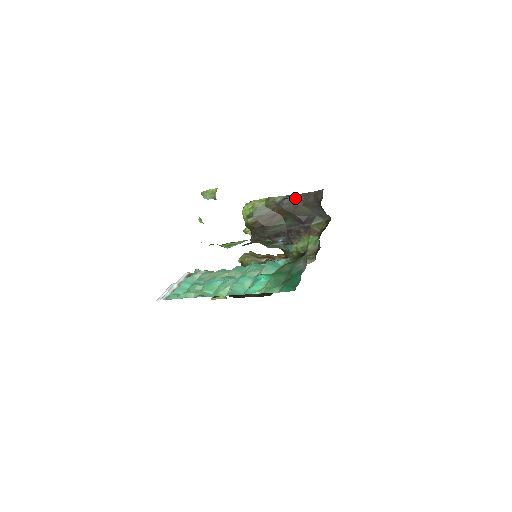
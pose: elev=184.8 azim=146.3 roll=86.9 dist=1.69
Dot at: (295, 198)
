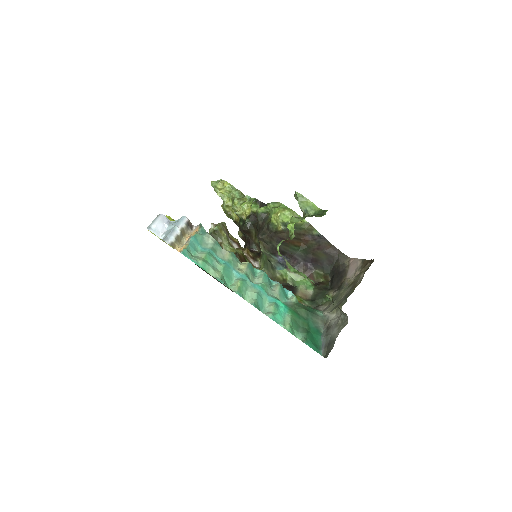
Dot at: (324, 242)
